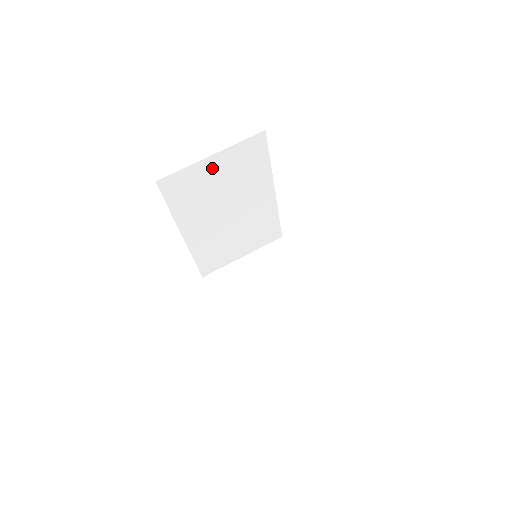
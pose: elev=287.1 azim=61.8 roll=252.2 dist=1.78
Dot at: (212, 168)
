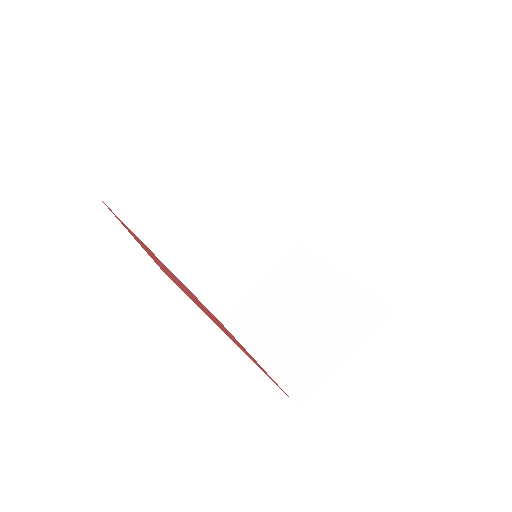
Dot at: (167, 166)
